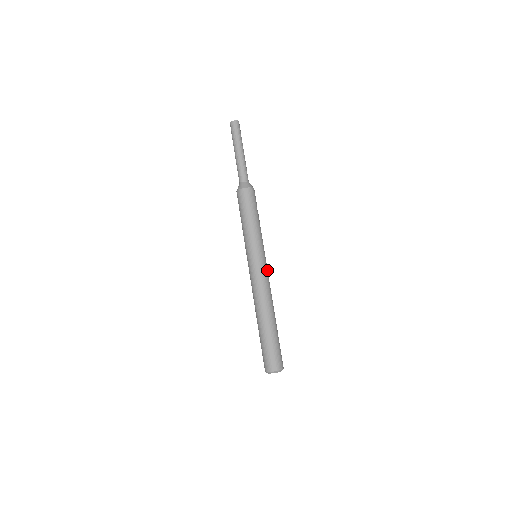
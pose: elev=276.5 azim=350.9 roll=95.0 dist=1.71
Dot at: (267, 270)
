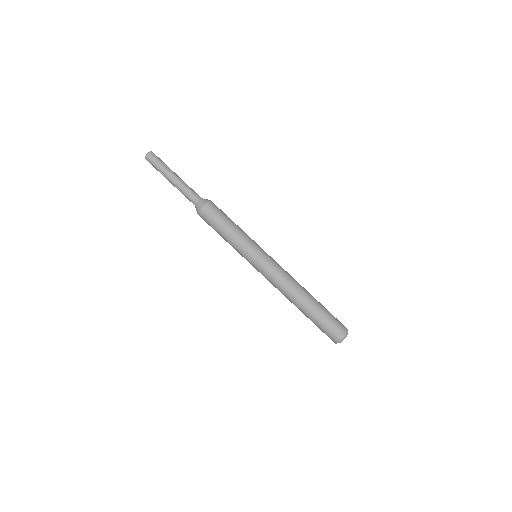
Dot at: (272, 264)
